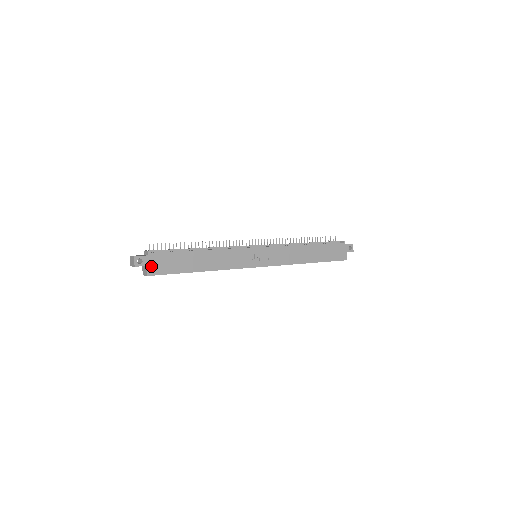
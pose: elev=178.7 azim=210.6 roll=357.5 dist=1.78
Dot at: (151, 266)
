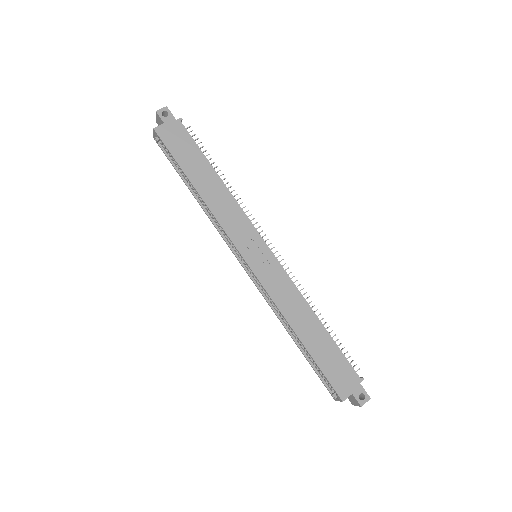
Dot at: (167, 128)
